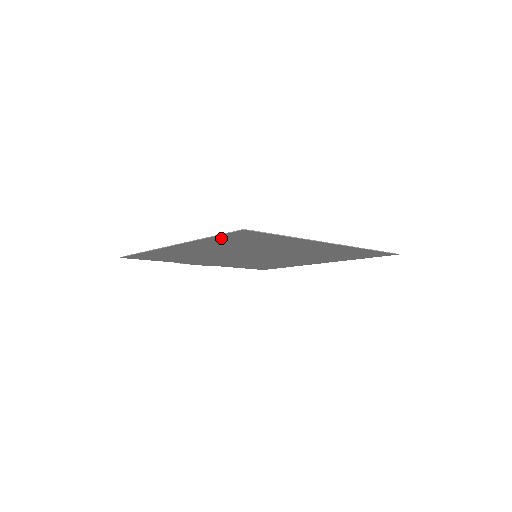
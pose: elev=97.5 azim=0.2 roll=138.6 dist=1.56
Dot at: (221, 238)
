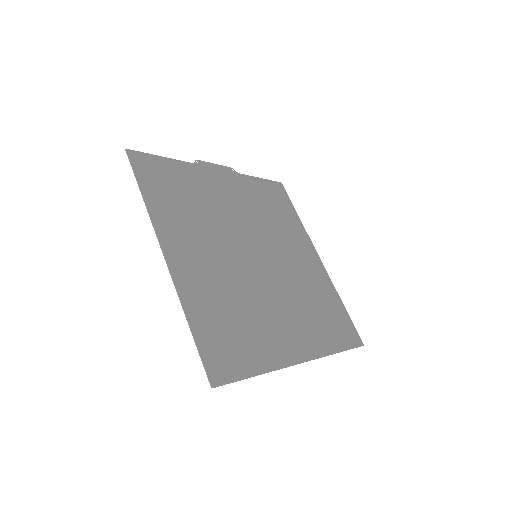
Dot at: (202, 331)
